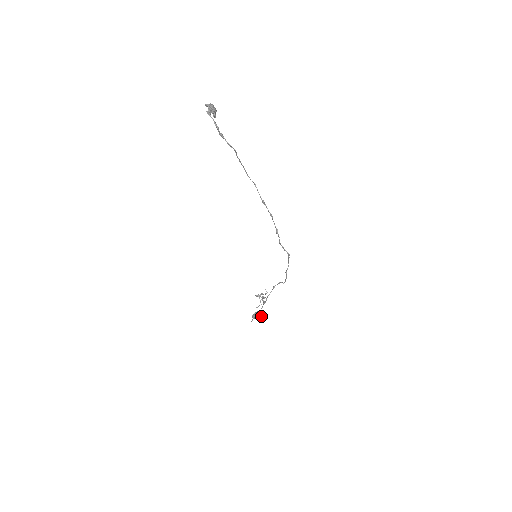
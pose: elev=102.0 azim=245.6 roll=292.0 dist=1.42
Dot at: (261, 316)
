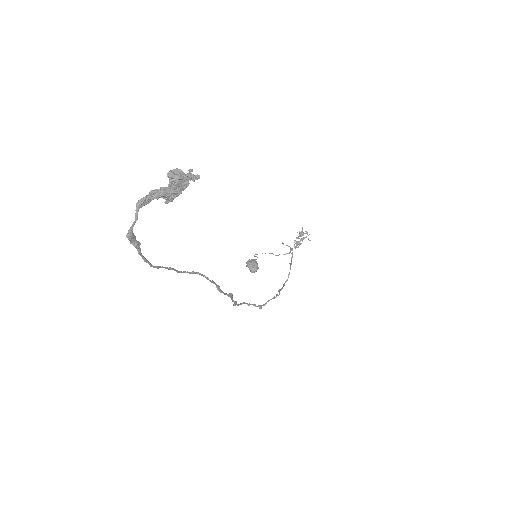
Dot at: (251, 271)
